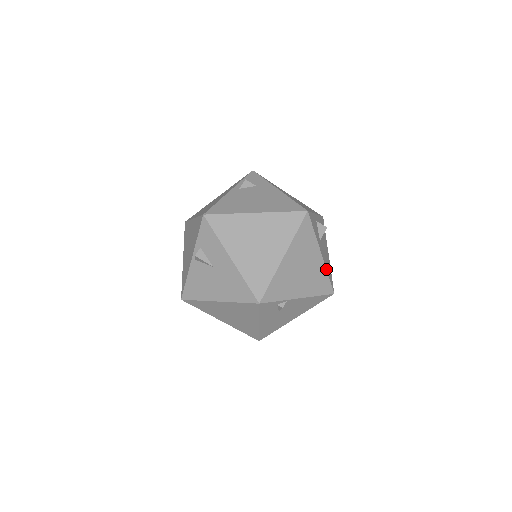
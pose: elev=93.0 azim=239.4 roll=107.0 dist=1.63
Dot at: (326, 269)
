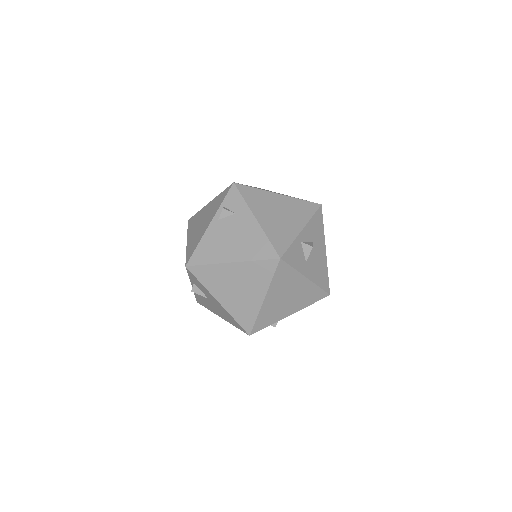
Dot at: (316, 284)
